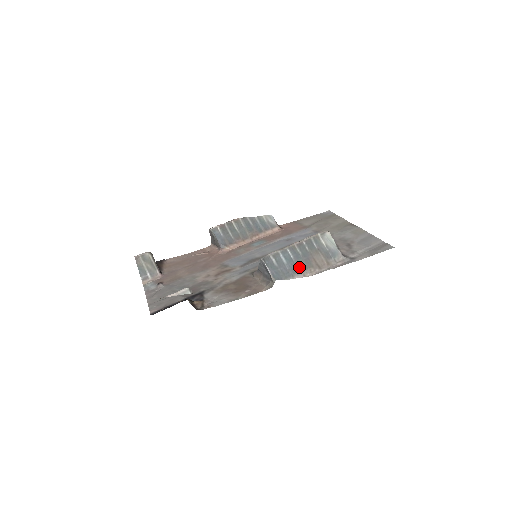
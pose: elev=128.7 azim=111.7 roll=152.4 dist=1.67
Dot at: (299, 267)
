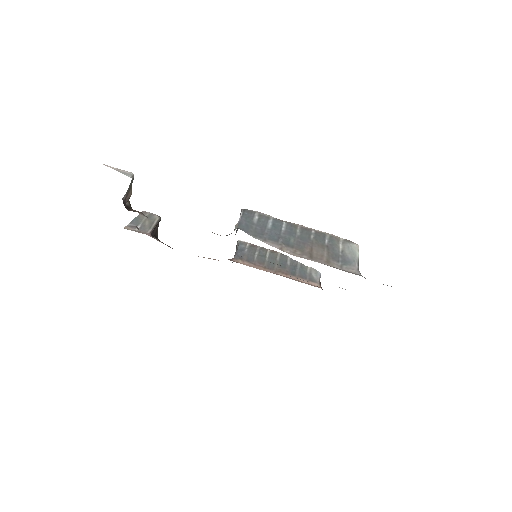
Dot at: (283, 240)
